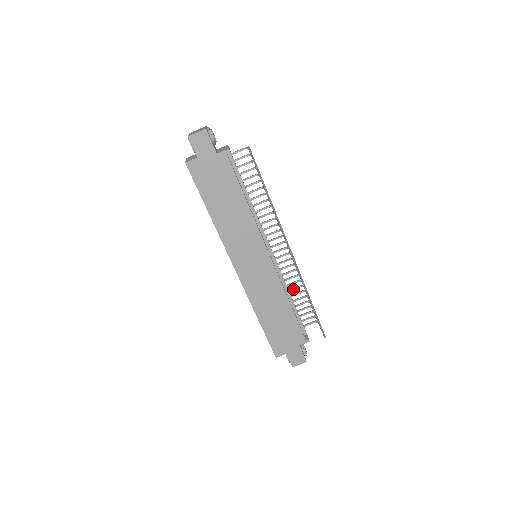
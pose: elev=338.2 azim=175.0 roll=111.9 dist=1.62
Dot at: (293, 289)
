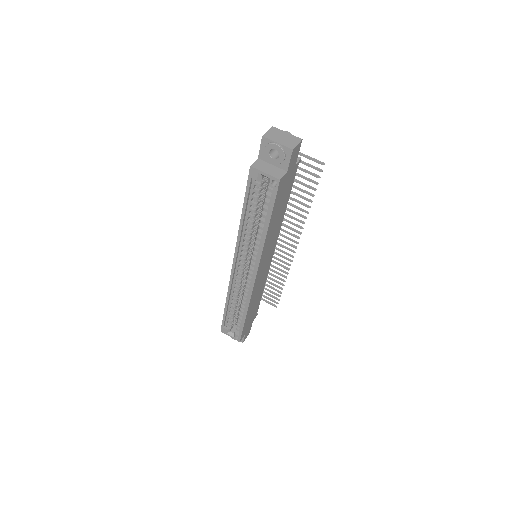
Dot at: occluded
